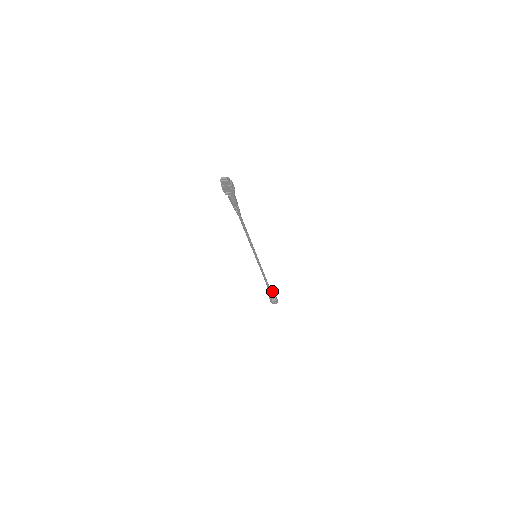
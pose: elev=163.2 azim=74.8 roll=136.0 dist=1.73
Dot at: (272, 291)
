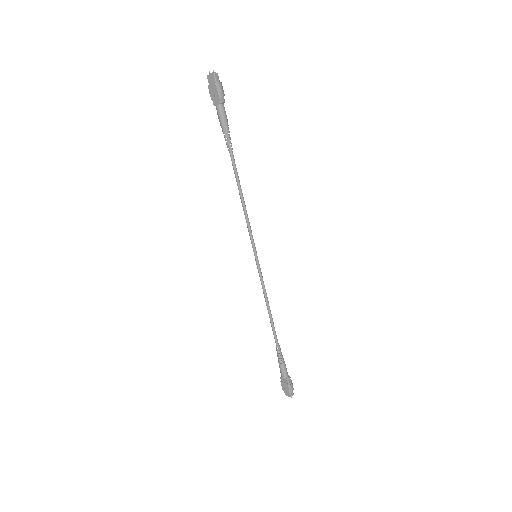
Dot at: (283, 359)
